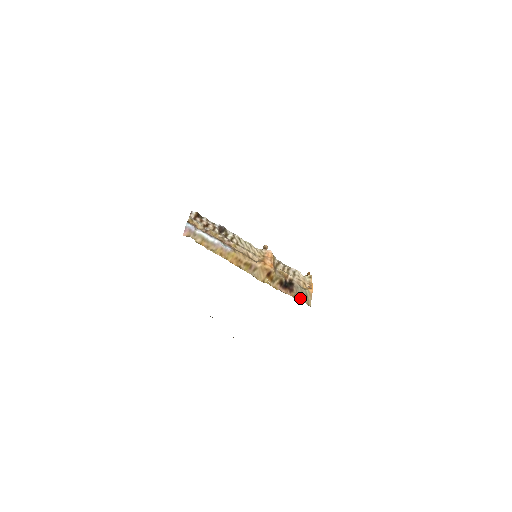
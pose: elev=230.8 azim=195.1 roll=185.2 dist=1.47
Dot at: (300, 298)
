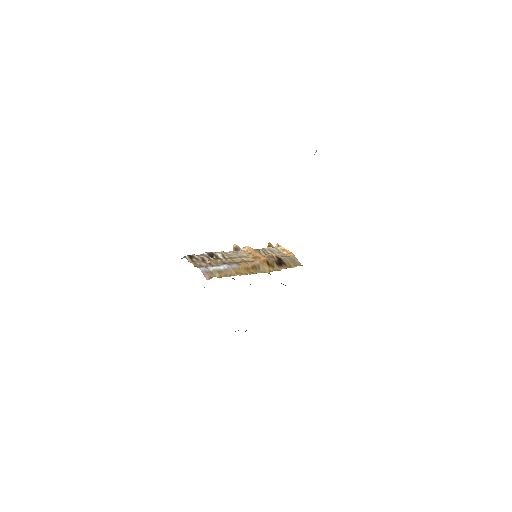
Dot at: (293, 265)
